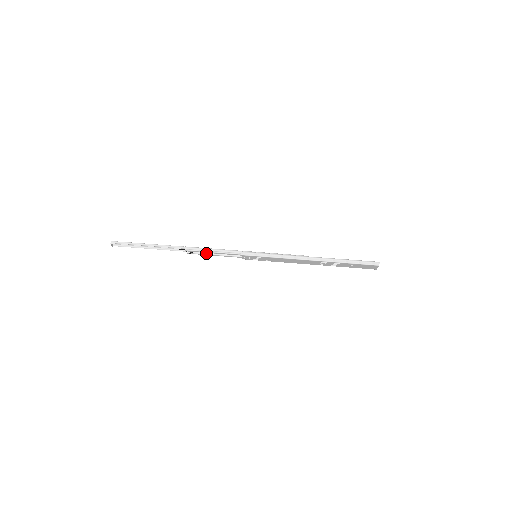
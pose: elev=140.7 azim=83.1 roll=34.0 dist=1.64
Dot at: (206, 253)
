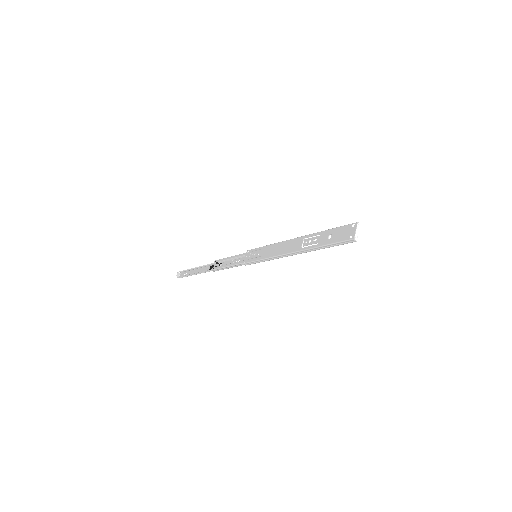
Dot at: (224, 265)
